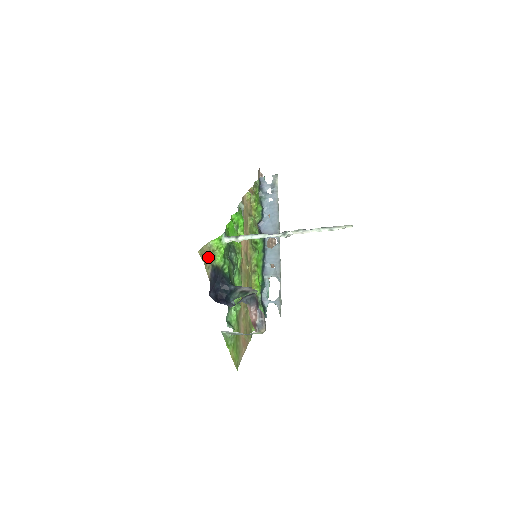
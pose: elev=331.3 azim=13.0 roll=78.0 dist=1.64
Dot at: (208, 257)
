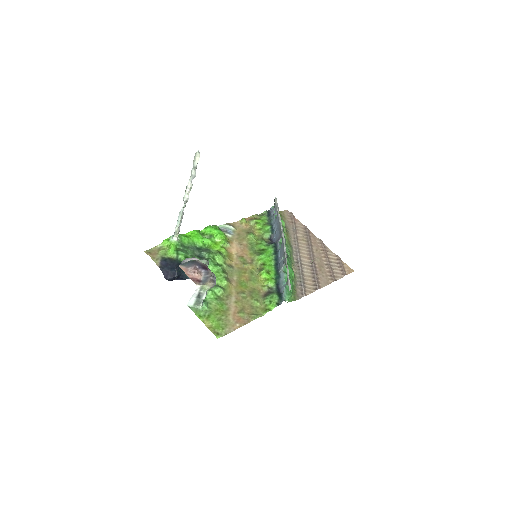
Dot at: (158, 254)
